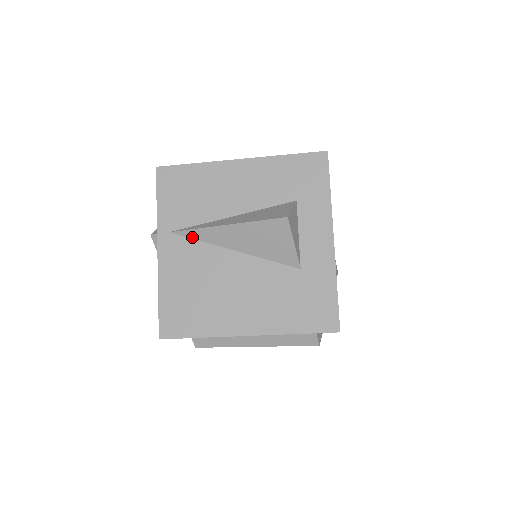
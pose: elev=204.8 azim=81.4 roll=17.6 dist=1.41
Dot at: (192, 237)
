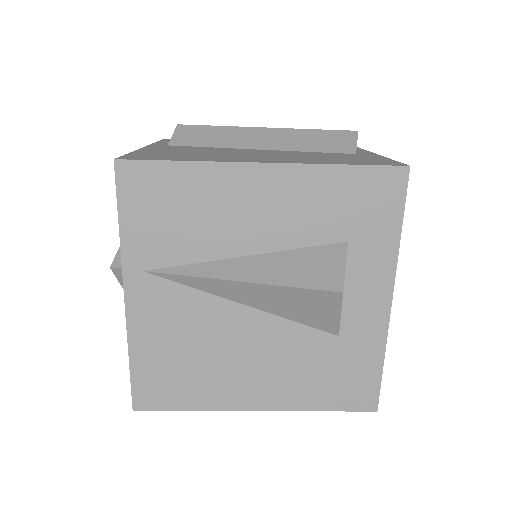
Dot at: (180, 282)
